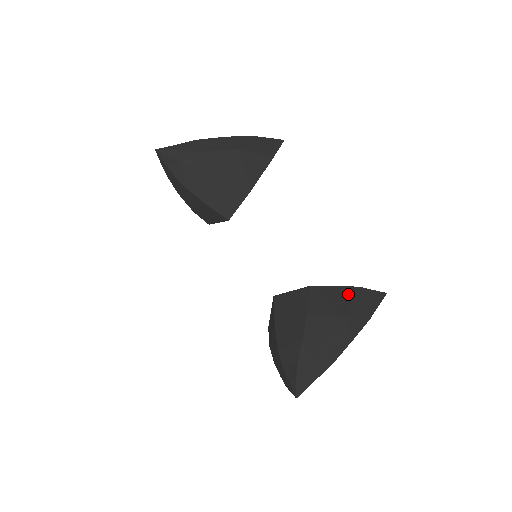
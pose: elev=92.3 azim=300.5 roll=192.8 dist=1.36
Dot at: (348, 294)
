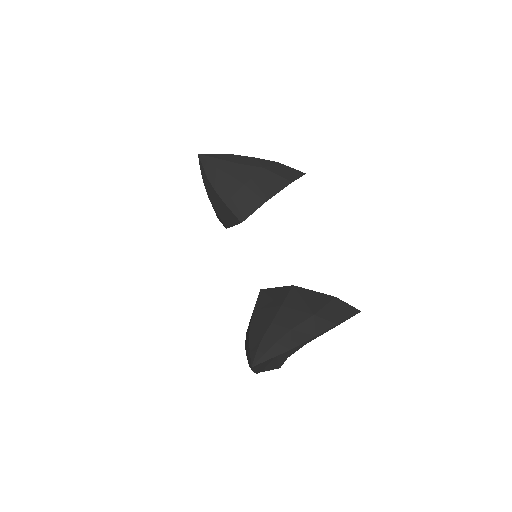
Dot at: (324, 299)
